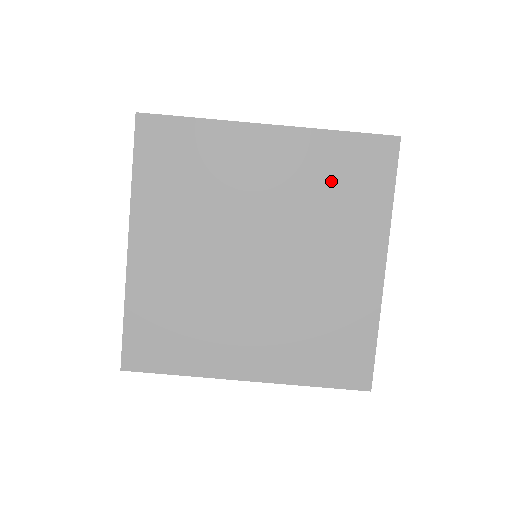
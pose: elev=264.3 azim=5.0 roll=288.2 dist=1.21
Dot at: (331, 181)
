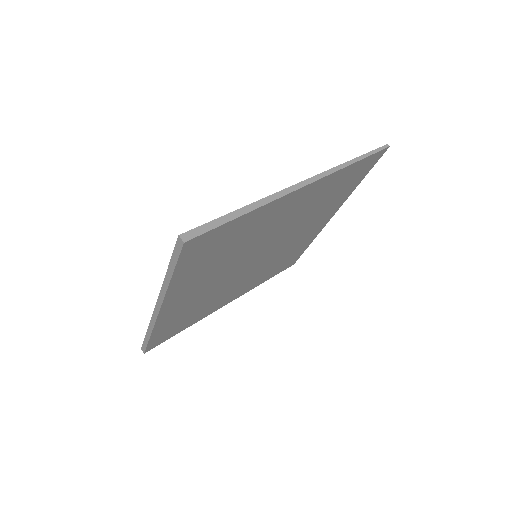
Dot at: (329, 195)
